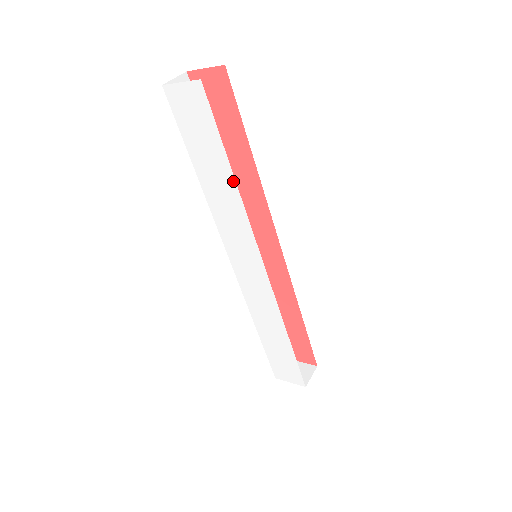
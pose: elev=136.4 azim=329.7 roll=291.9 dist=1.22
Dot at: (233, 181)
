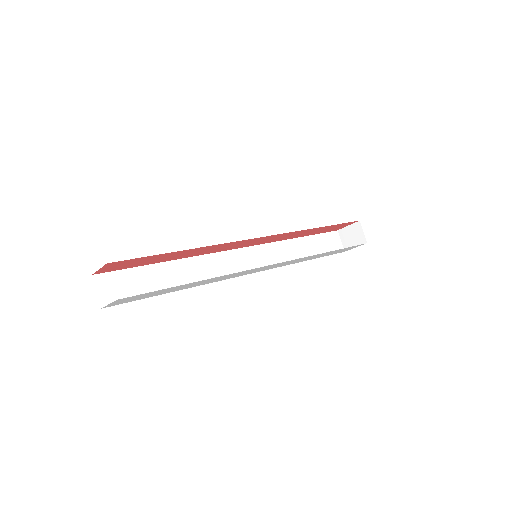
Dot at: occluded
